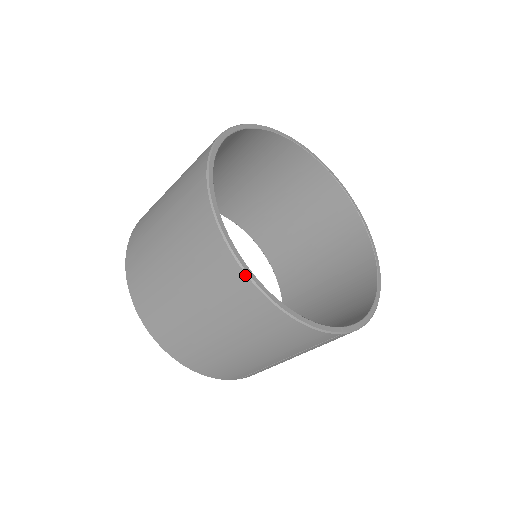
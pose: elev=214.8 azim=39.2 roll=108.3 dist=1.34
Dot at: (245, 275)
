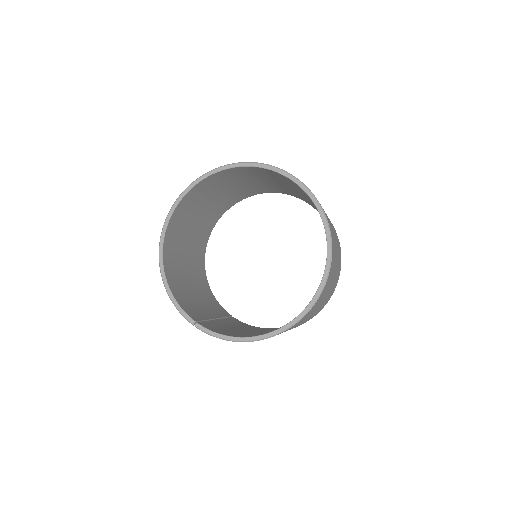
Dot at: (159, 252)
